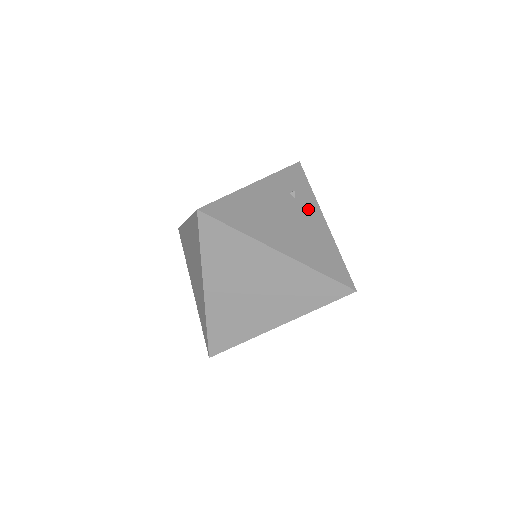
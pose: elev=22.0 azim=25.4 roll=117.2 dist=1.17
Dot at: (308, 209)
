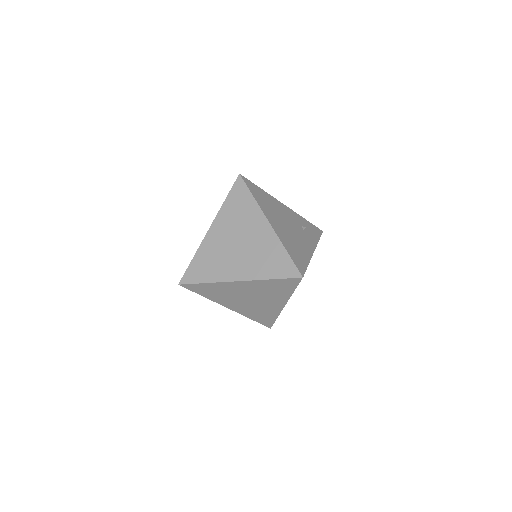
Dot at: (307, 239)
